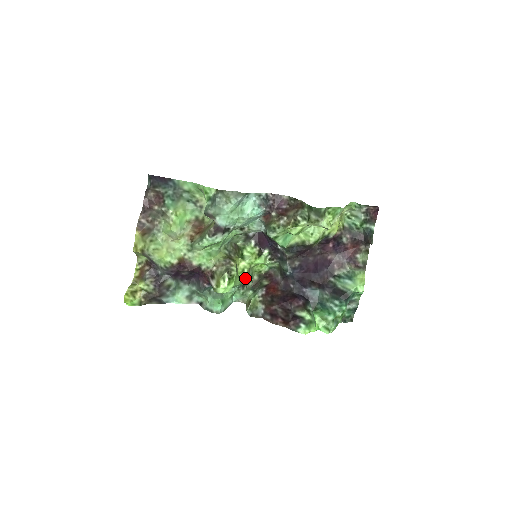
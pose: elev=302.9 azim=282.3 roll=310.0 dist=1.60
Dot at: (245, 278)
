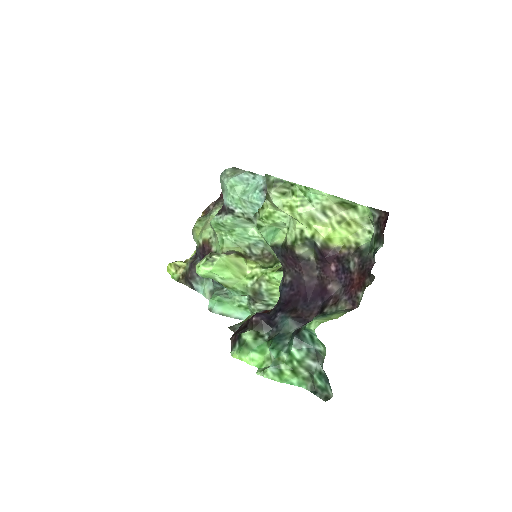
Dot at: (250, 286)
